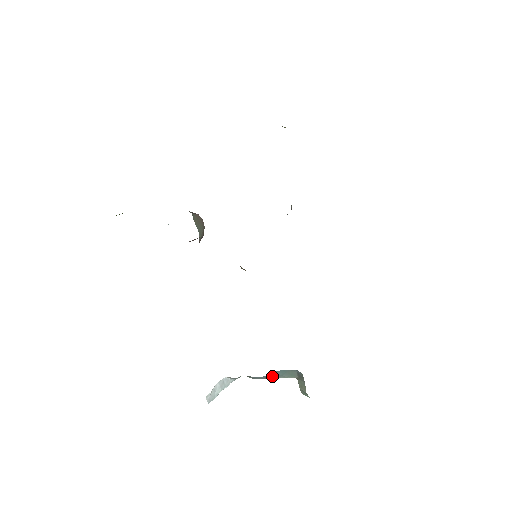
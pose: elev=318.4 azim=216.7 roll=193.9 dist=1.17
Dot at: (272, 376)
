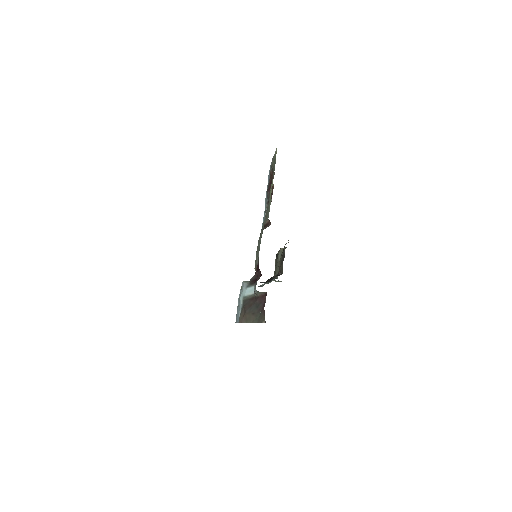
Dot at: occluded
